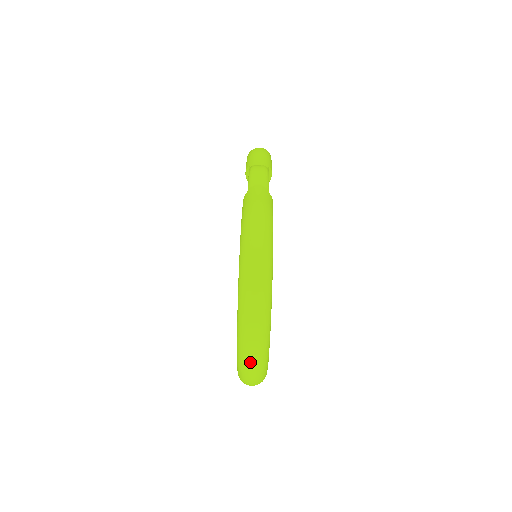
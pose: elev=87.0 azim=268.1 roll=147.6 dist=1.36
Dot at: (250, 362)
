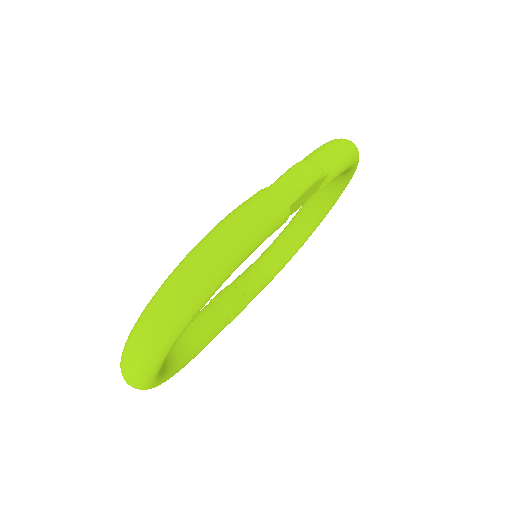
Dot at: (125, 371)
